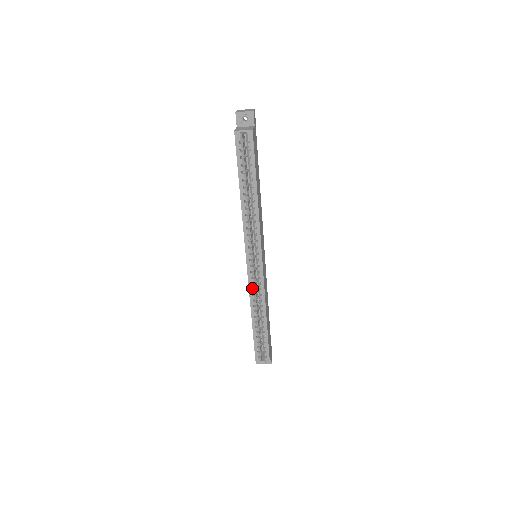
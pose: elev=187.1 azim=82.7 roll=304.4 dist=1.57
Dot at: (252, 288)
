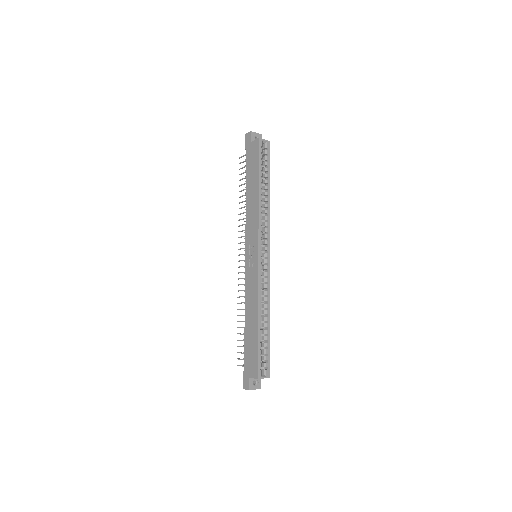
Dot at: (258, 284)
